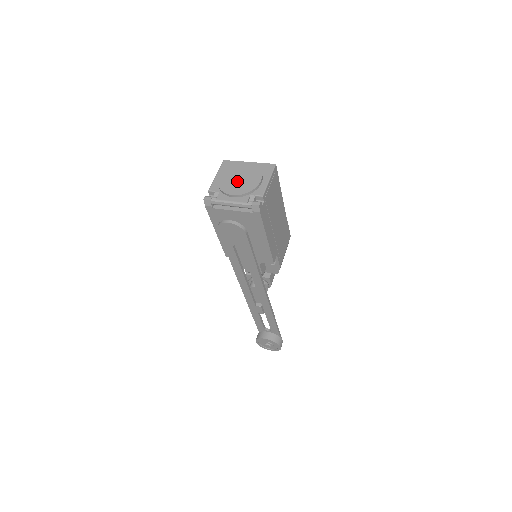
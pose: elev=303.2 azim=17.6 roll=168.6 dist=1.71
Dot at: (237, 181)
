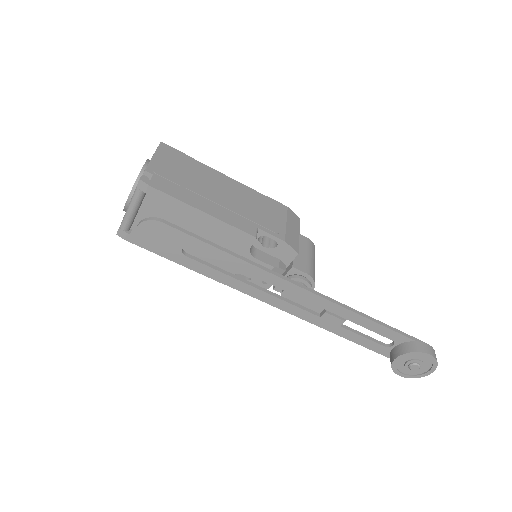
Dot at: occluded
